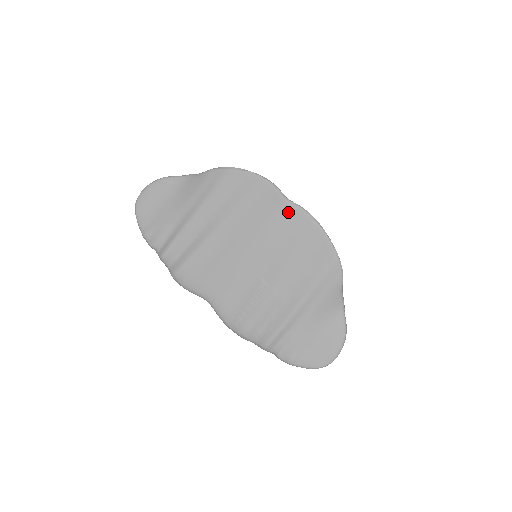
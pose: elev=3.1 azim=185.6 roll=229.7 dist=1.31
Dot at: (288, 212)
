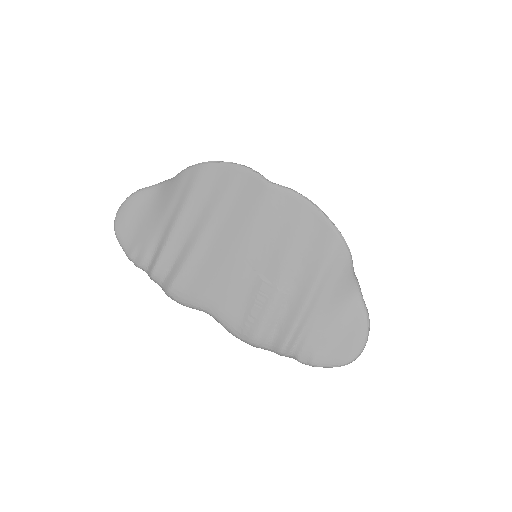
Dot at: (275, 197)
